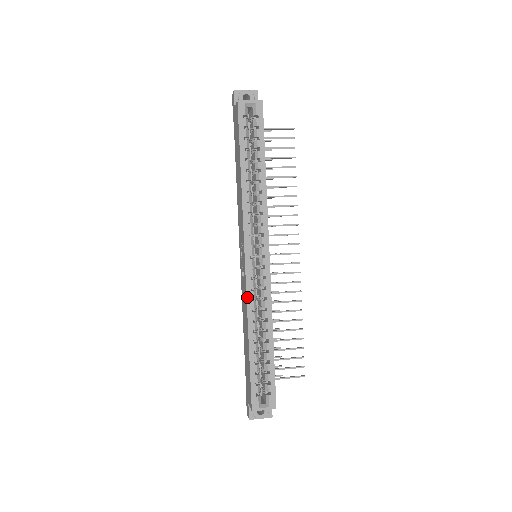
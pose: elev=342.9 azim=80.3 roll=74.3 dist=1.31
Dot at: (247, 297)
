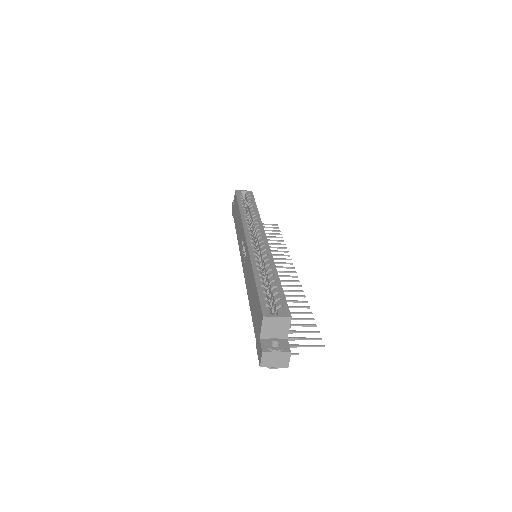
Dot at: (249, 253)
